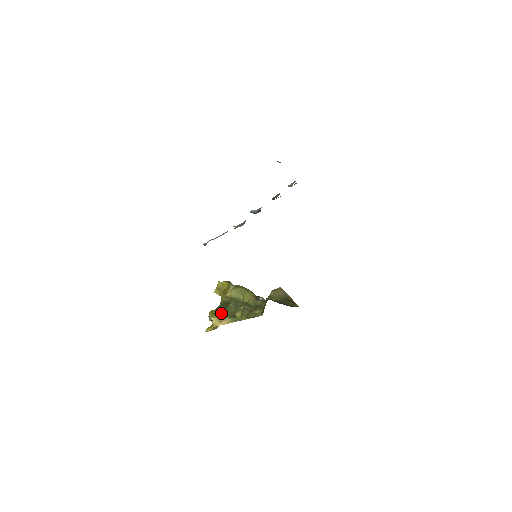
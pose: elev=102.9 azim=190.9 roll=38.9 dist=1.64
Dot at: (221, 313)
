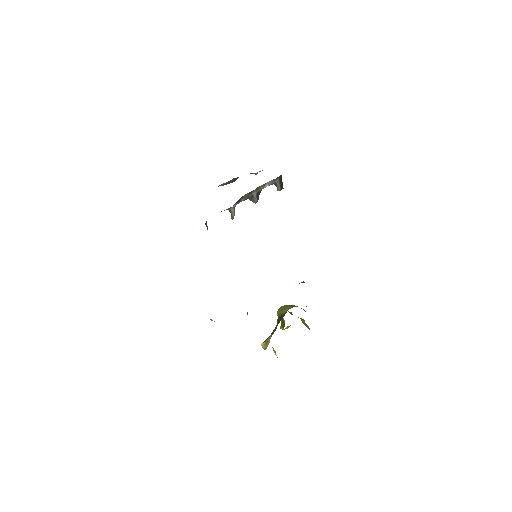
Dot at: occluded
